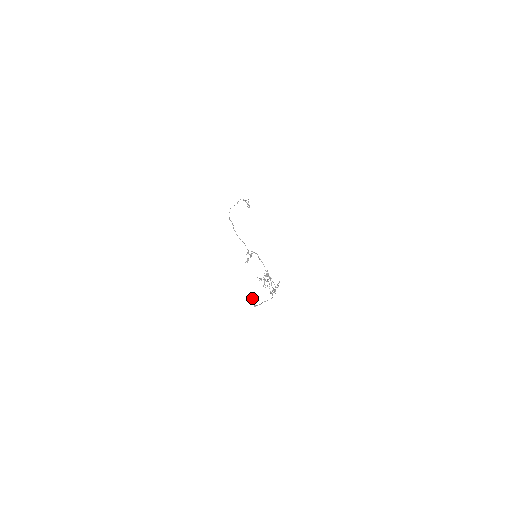
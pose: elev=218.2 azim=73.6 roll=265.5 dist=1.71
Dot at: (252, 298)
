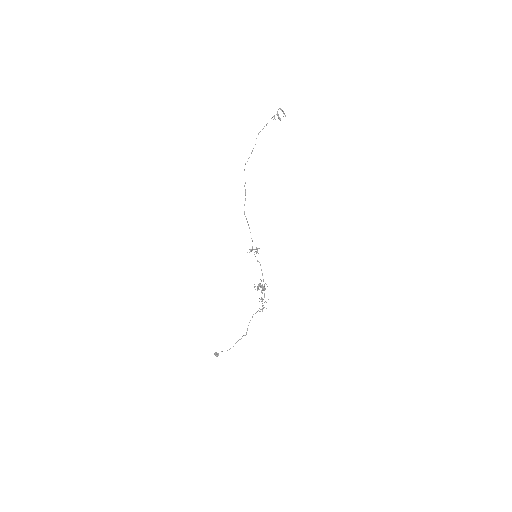
Dot at: occluded
